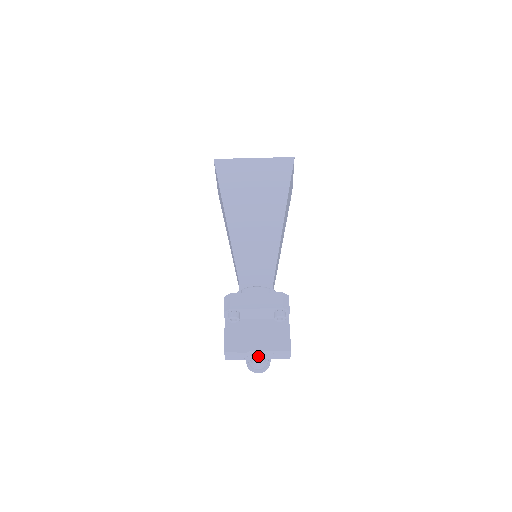
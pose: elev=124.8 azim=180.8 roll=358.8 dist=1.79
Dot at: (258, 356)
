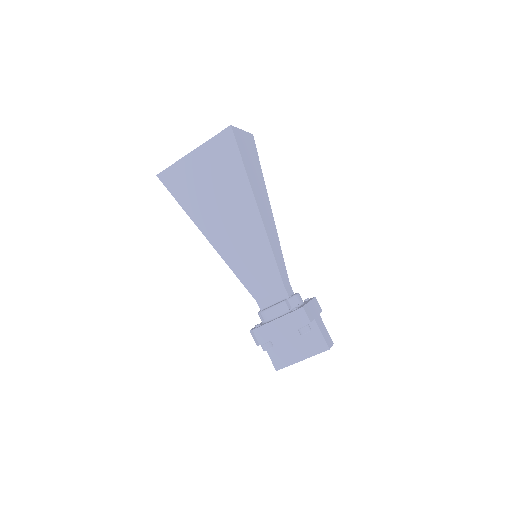
Dot at: occluded
